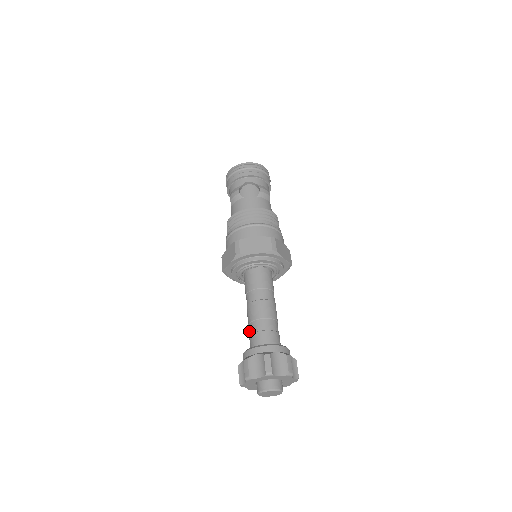
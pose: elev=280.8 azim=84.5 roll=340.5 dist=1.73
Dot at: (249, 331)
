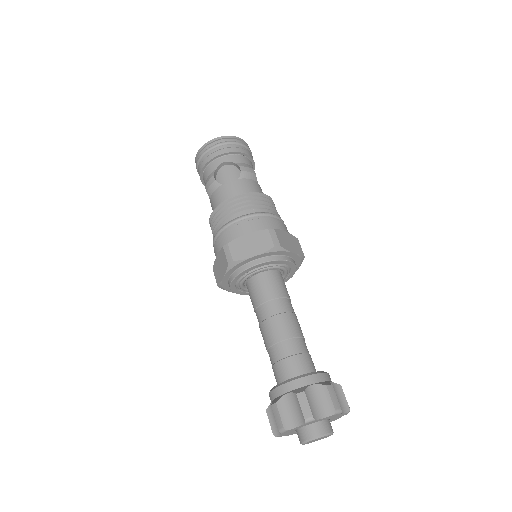
Dot at: (270, 360)
